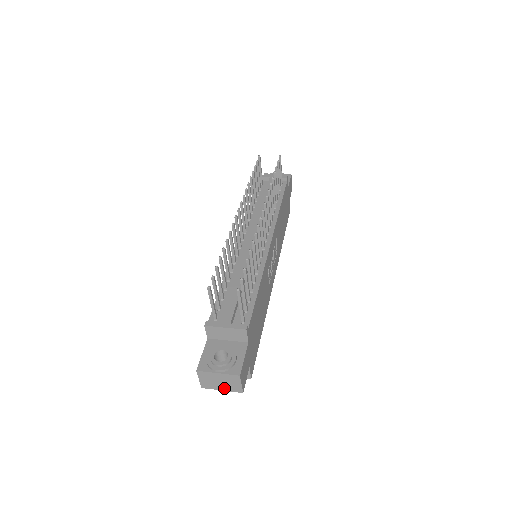
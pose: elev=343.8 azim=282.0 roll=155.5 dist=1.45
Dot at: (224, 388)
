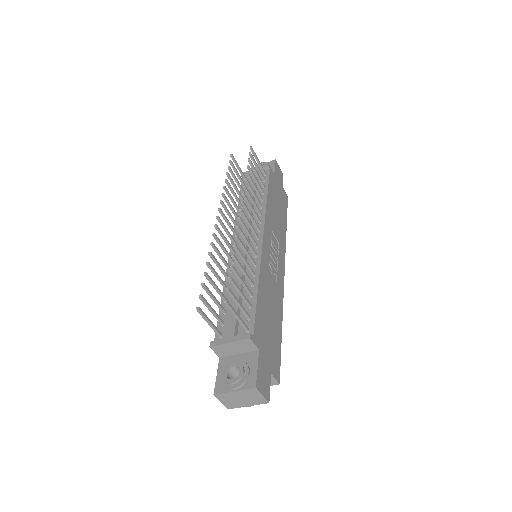
Dot at: (249, 403)
